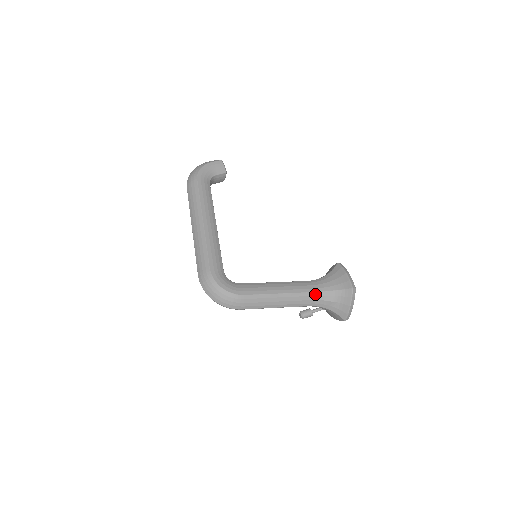
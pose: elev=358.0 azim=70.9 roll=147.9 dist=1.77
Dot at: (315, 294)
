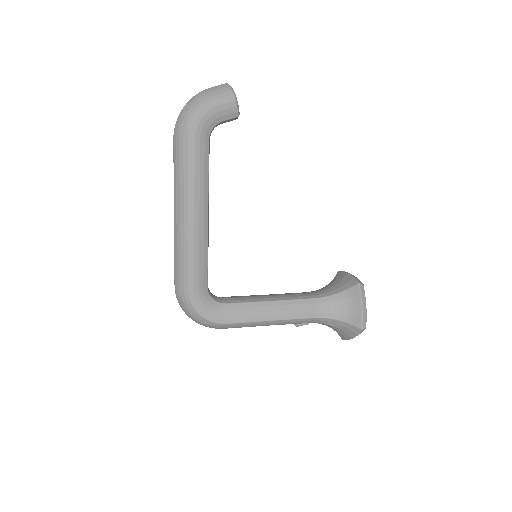
Dot at: (316, 319)
